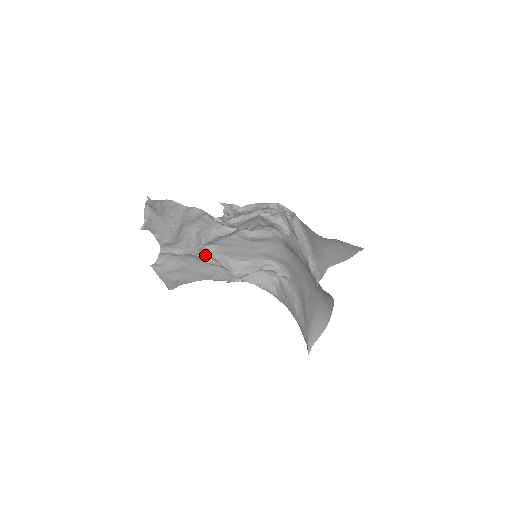
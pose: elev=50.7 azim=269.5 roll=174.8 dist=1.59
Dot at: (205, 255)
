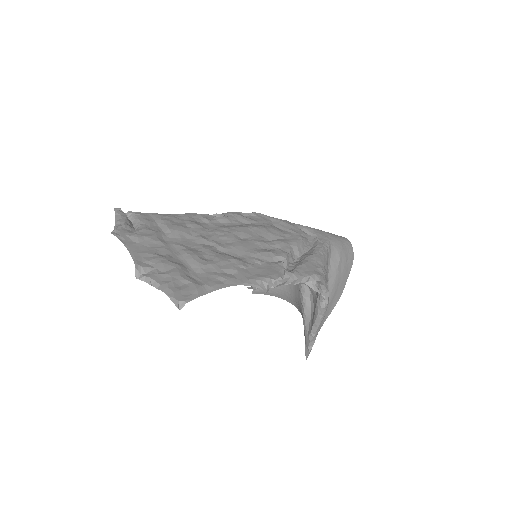
Dot at: (195, 238)
